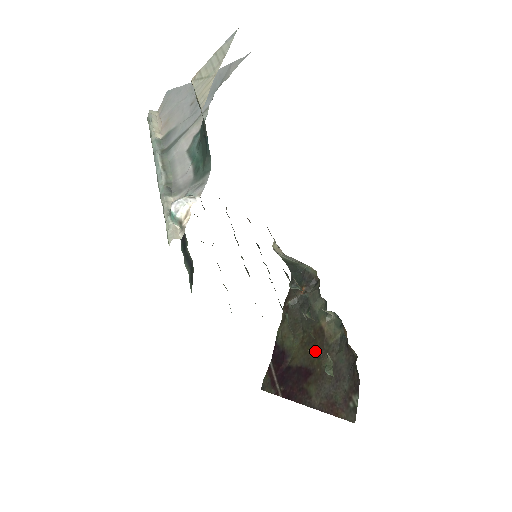
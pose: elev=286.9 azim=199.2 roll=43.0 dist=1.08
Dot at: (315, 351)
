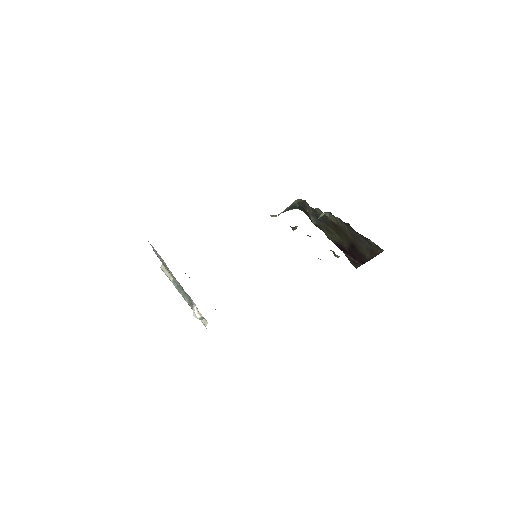
Dot at: (343, 234)
